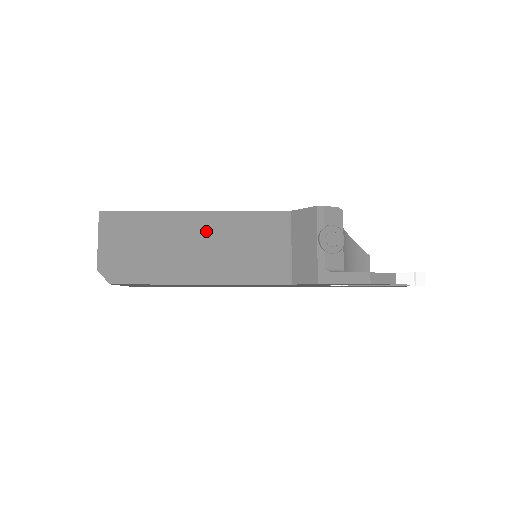
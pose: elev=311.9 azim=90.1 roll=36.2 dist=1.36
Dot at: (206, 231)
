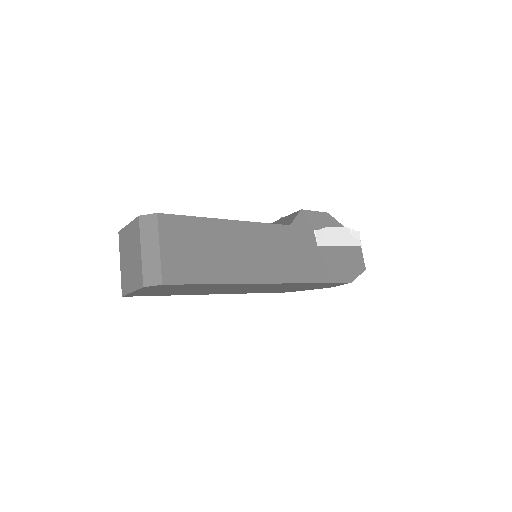
Dot at: occluded
